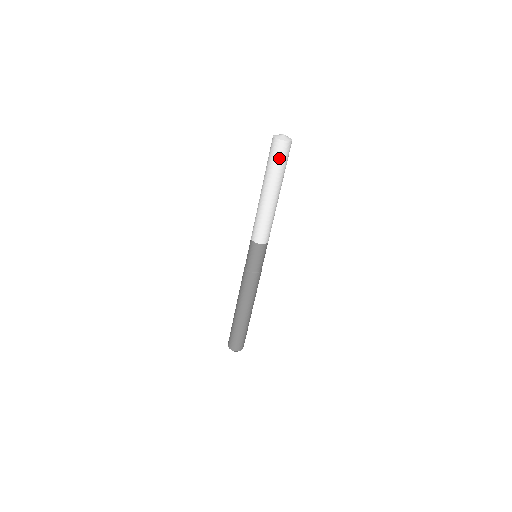
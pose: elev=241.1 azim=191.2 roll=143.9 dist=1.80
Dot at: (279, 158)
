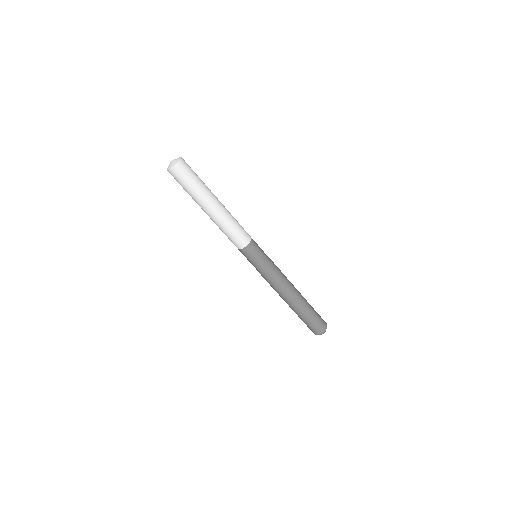
Dot at: (182, 182)
